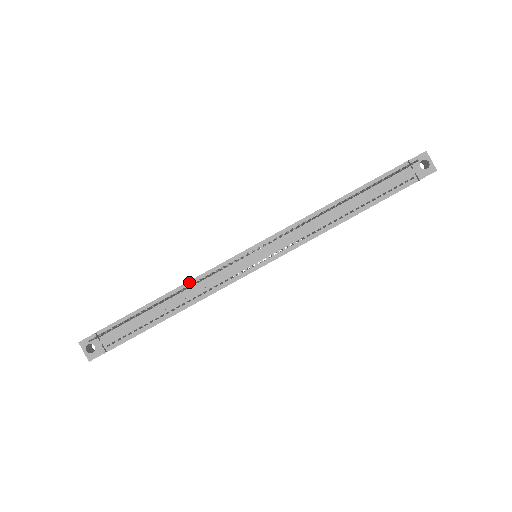
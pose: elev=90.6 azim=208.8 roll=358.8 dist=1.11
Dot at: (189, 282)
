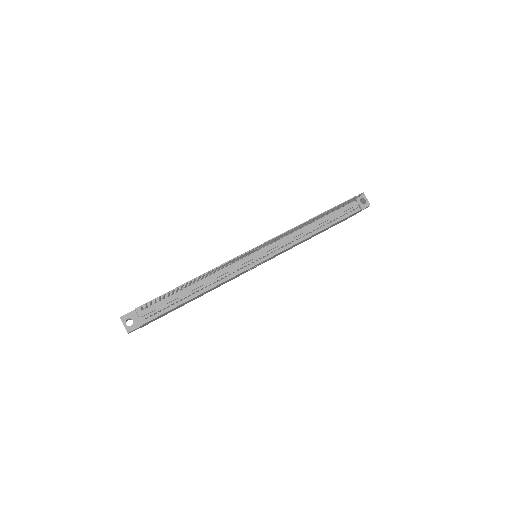
Dot at: (210, 271)
